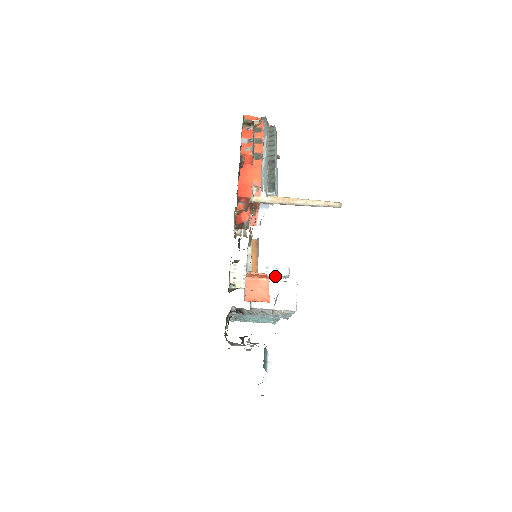
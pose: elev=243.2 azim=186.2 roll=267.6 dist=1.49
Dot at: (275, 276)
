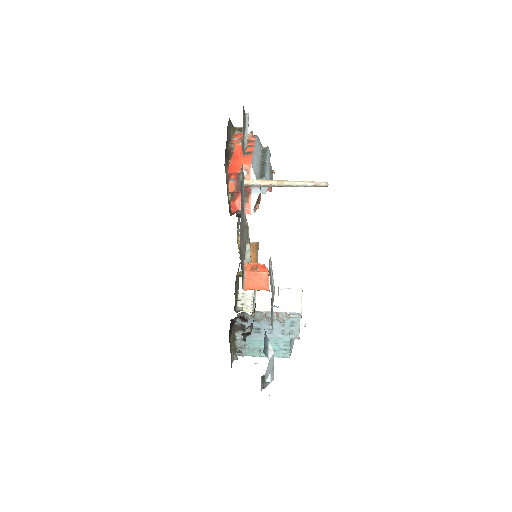
Dot at: occluded
